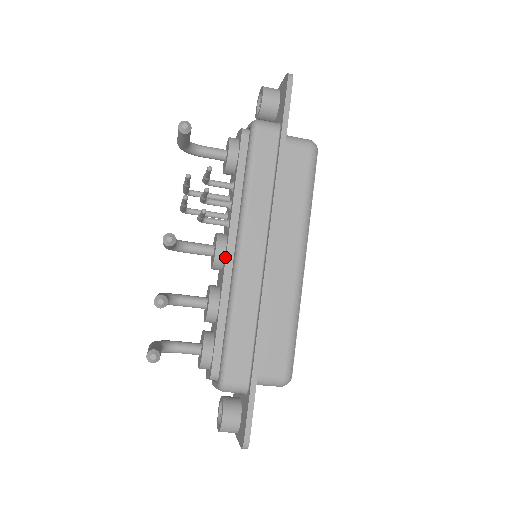
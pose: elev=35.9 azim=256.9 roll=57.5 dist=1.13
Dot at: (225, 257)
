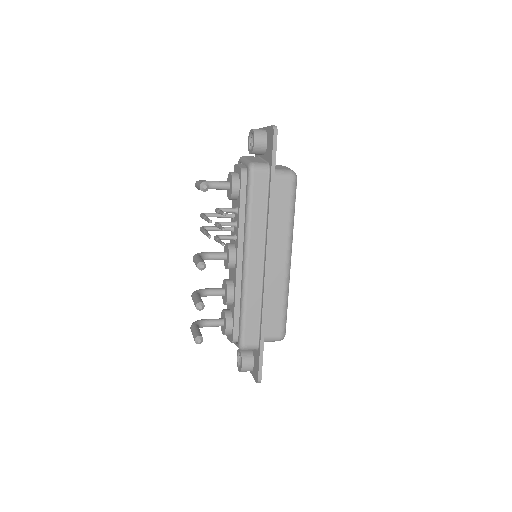
Dot at: (236, 263)
